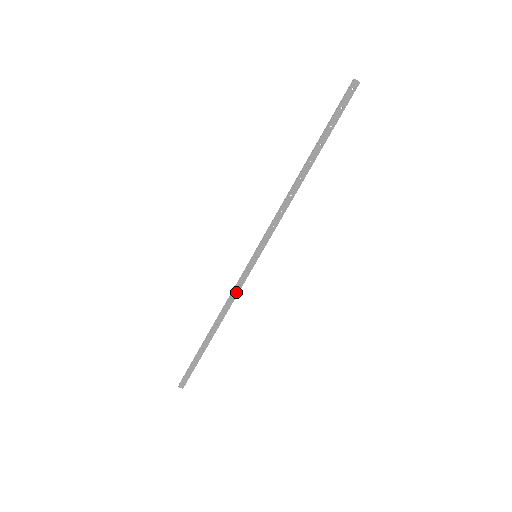
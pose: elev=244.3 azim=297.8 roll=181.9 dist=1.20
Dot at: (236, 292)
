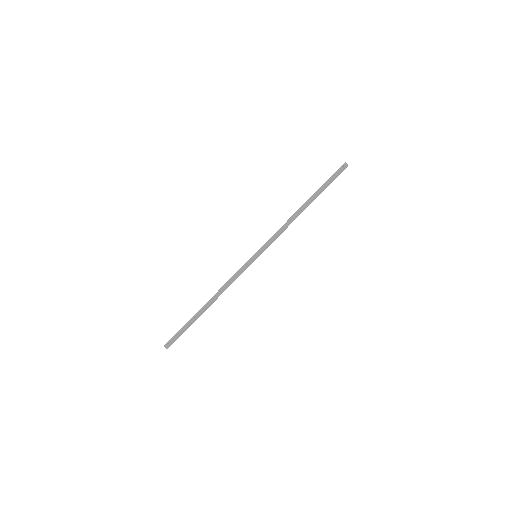
Dot at: (234, 278)
